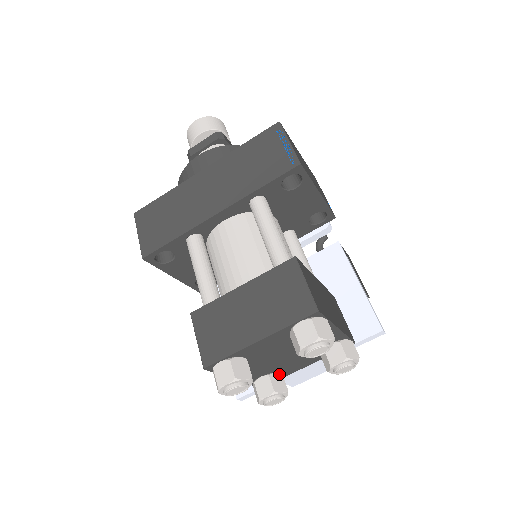
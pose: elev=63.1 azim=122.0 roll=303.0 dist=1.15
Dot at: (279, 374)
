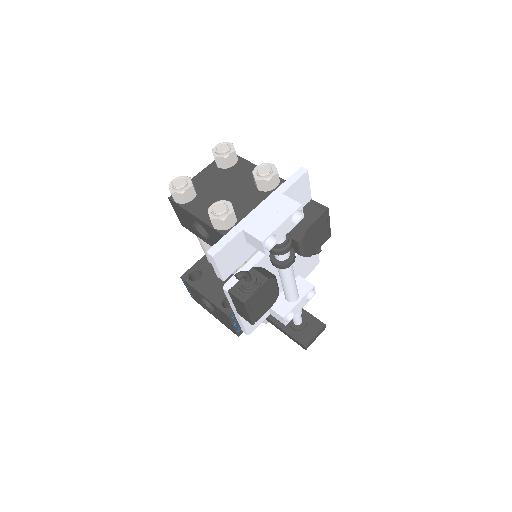
Dot at: occluded
